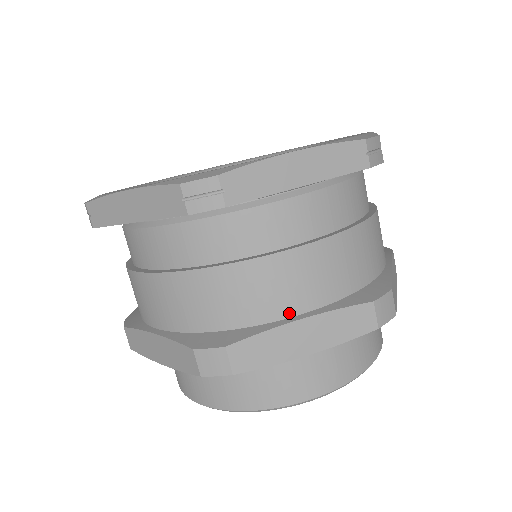
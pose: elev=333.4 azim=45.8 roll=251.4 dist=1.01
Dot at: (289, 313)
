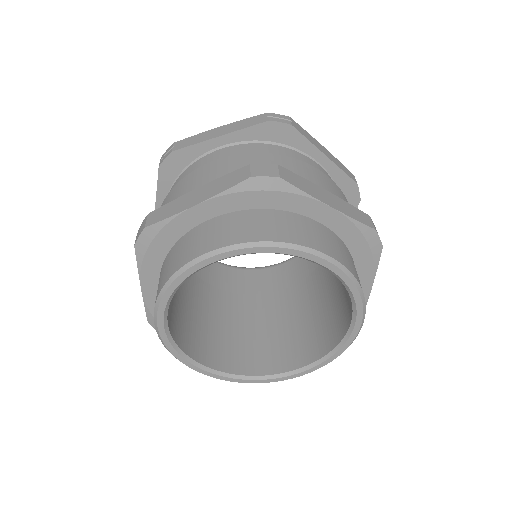
Dot at: occluded
